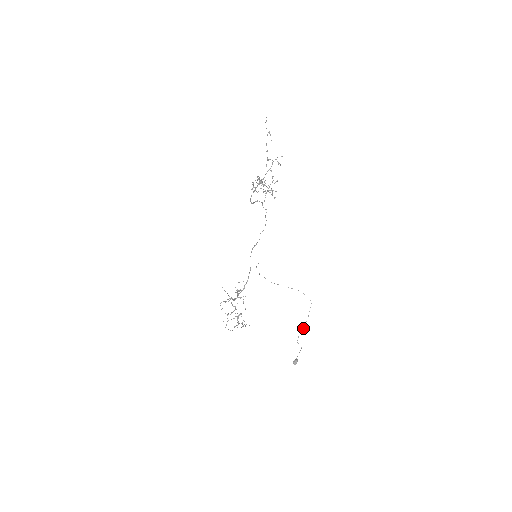
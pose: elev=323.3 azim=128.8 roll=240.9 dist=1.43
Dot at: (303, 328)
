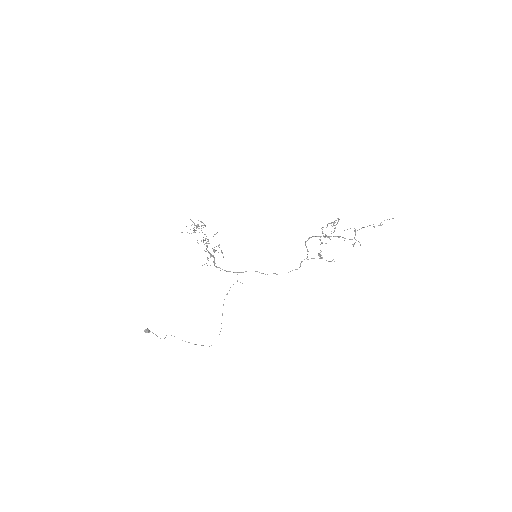
Dot at: occluded
